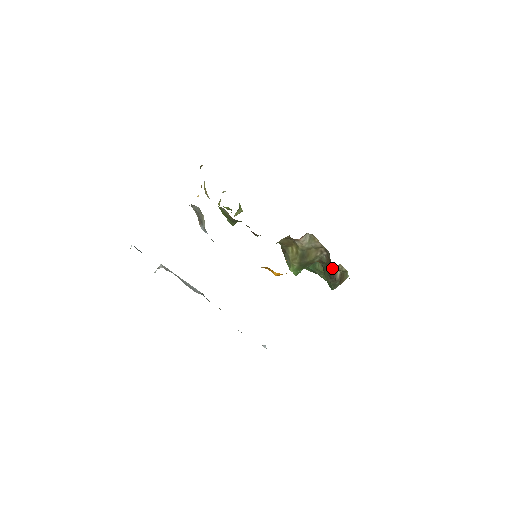
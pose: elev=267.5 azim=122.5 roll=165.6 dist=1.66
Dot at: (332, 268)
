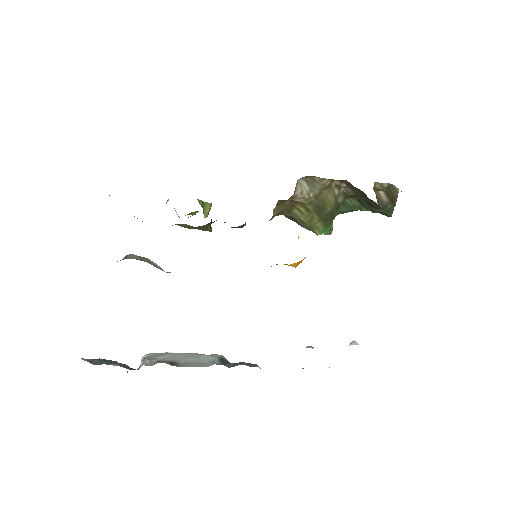
Dot at: (367, 197)
